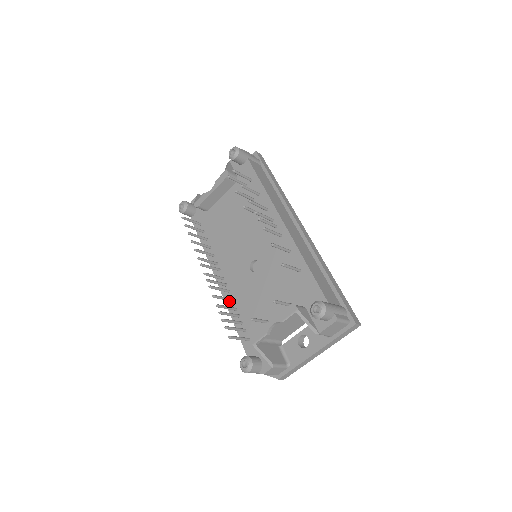
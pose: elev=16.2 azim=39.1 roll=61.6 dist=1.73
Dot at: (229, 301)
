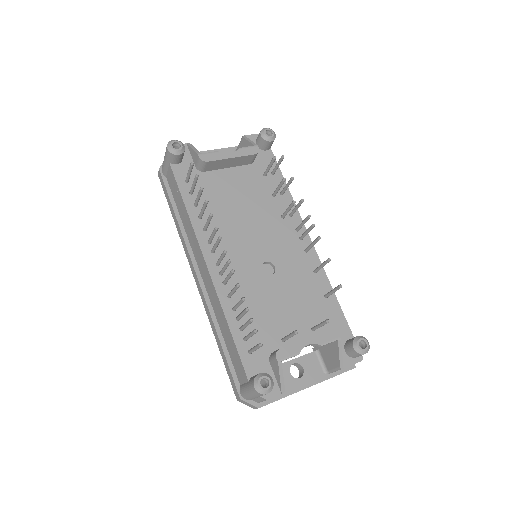
Dot at: (225, 295)
